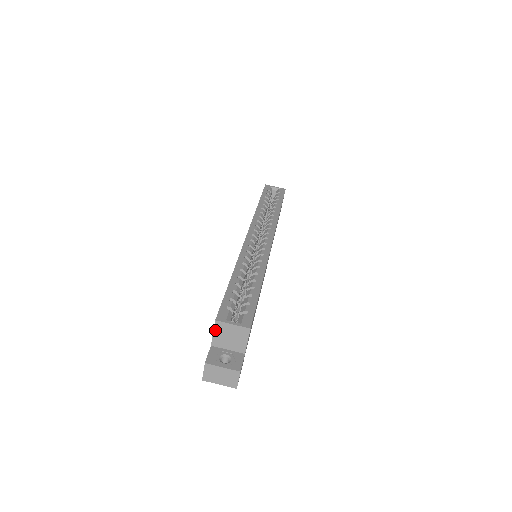
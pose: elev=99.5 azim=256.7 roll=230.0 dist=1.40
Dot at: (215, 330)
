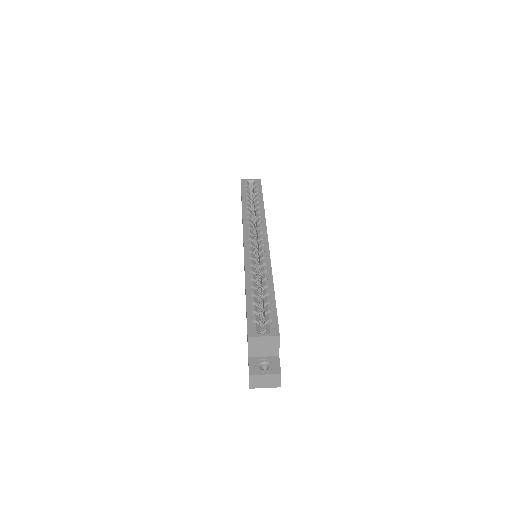
Dot at: (249, 345)
